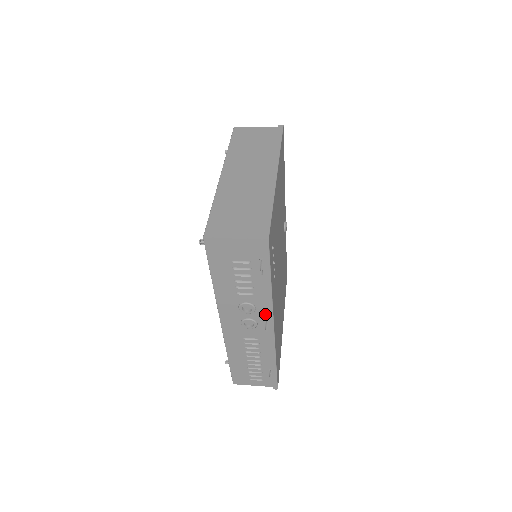
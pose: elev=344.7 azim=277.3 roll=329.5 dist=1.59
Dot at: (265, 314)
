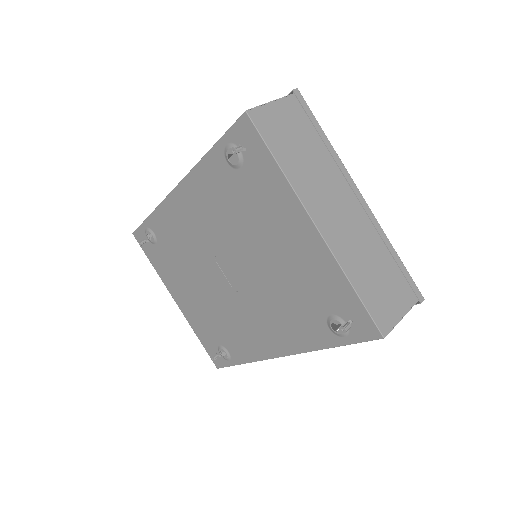
Dot at: occluded
